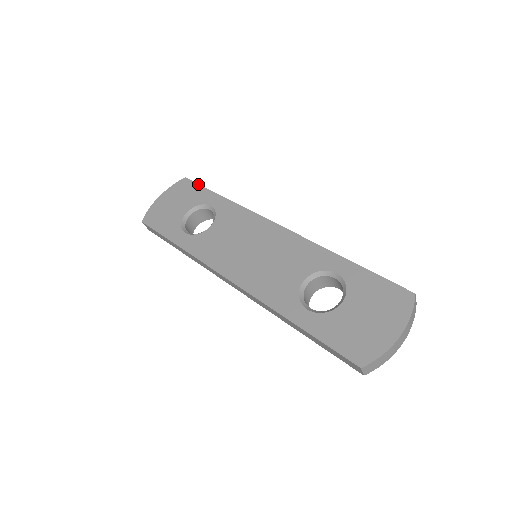
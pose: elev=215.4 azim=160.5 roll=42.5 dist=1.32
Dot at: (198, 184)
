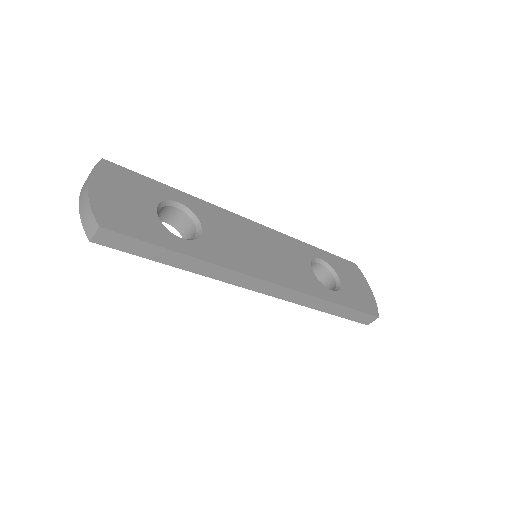
Dot at: occluded
